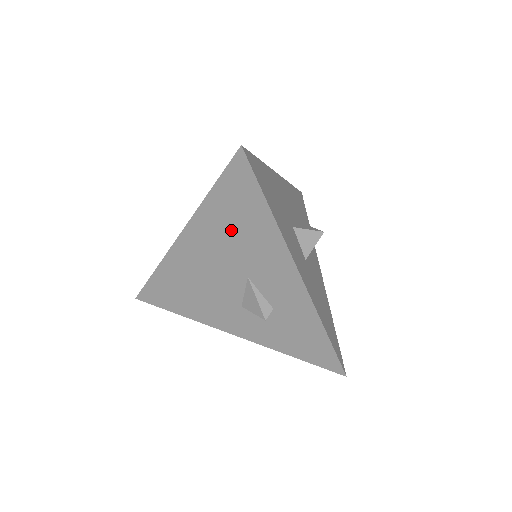
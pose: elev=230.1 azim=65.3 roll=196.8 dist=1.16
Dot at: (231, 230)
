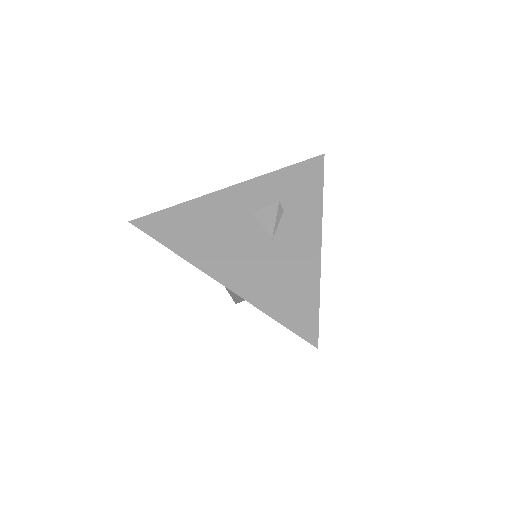
Dot at: occluded
